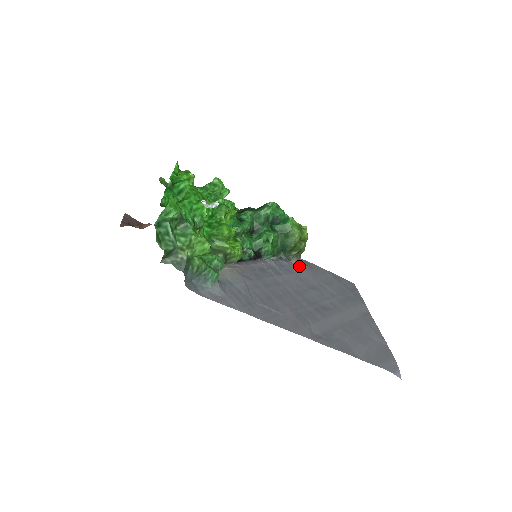
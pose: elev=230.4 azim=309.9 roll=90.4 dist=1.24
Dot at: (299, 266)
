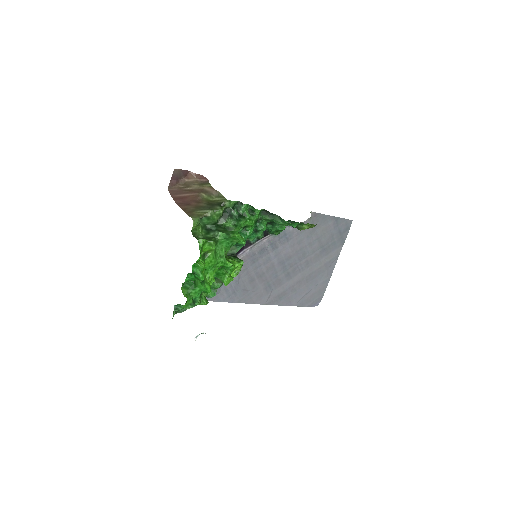
Dot at: occluded
